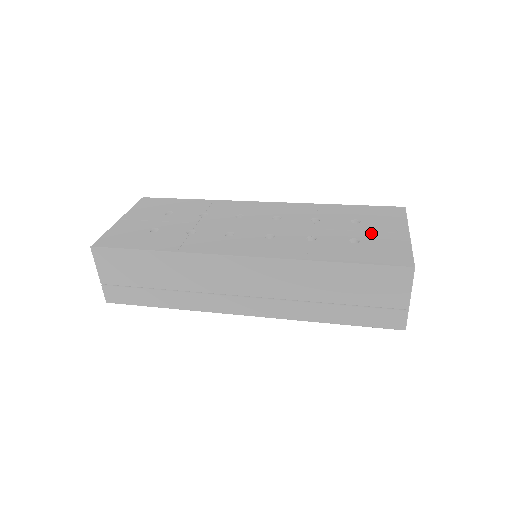
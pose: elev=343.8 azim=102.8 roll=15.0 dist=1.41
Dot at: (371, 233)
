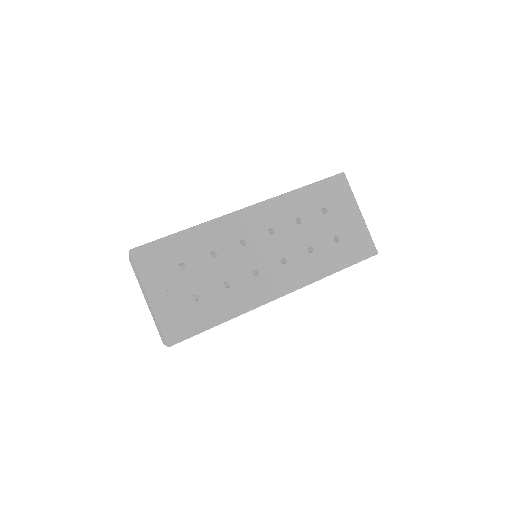
Dot at: (341, 224)
